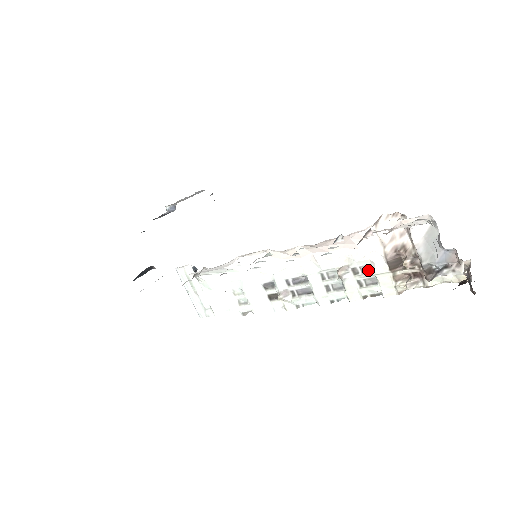
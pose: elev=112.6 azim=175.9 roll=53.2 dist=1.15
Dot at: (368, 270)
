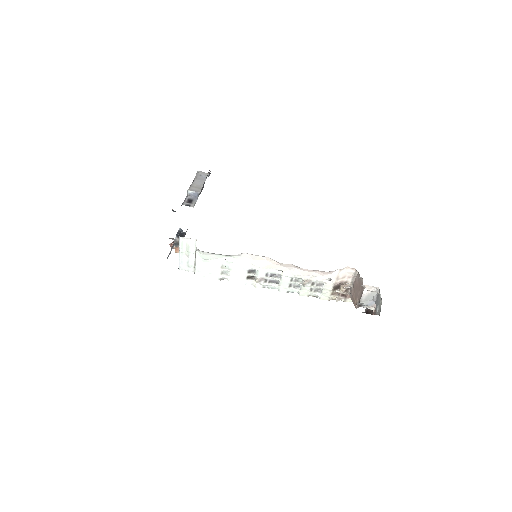
Dot at: (320, 285)
